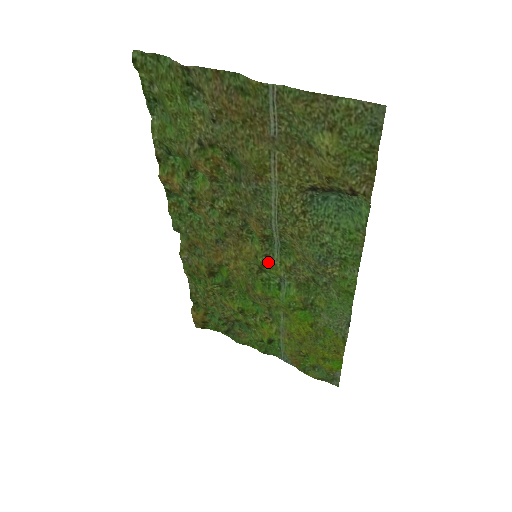
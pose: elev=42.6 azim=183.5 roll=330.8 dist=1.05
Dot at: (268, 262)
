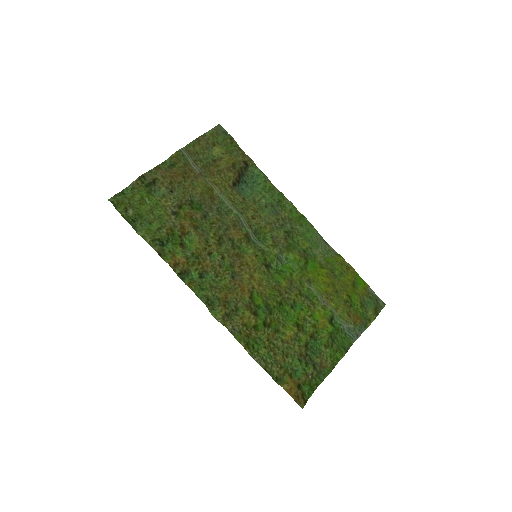
Dot at: (264, 255)
